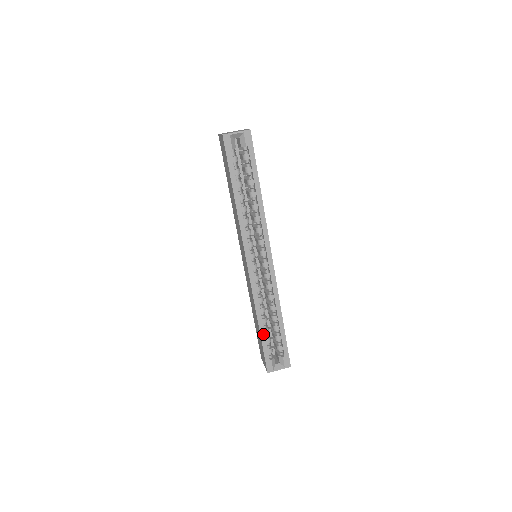
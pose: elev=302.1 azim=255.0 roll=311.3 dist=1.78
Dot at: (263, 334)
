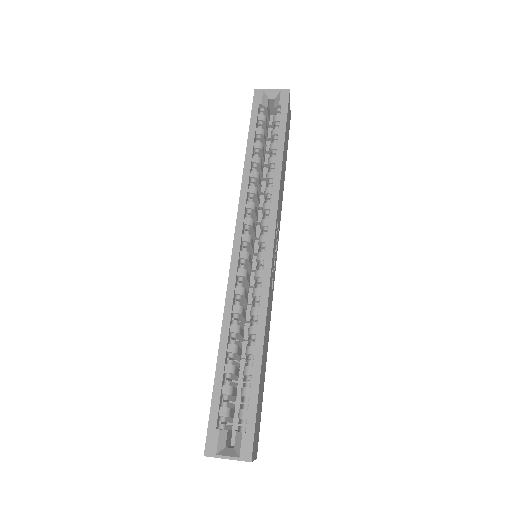
Dot at: (221, 370)
